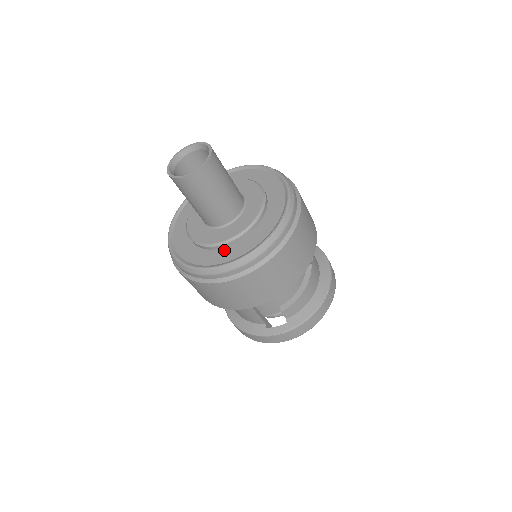
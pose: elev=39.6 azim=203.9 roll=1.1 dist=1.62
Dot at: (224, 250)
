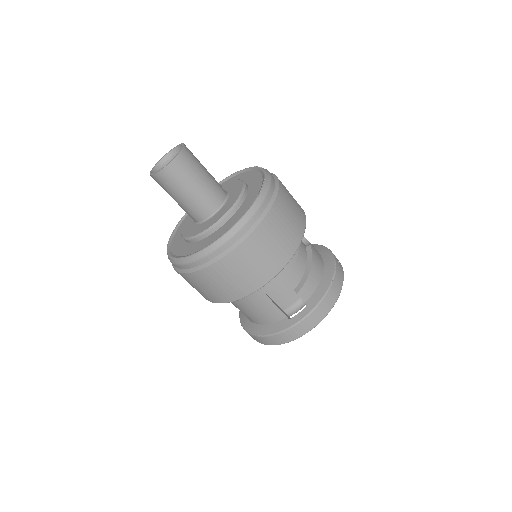
Dot at: (220, 229)
